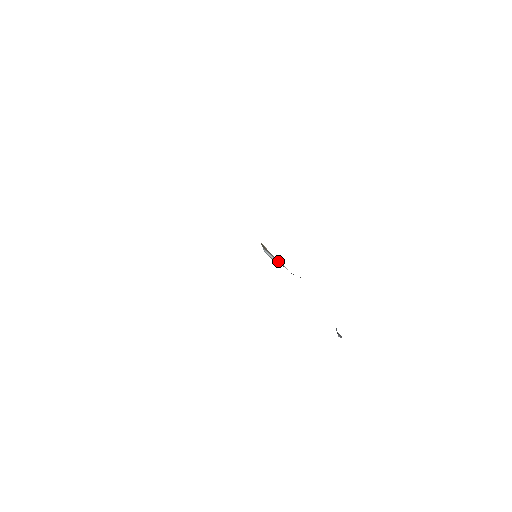
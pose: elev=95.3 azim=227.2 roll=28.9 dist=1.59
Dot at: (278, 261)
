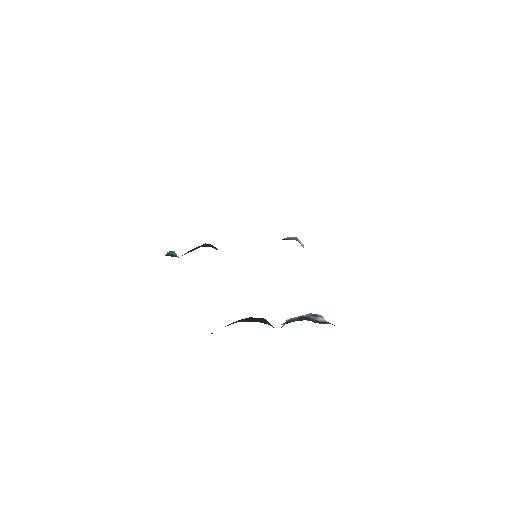
Dot at: occluded
